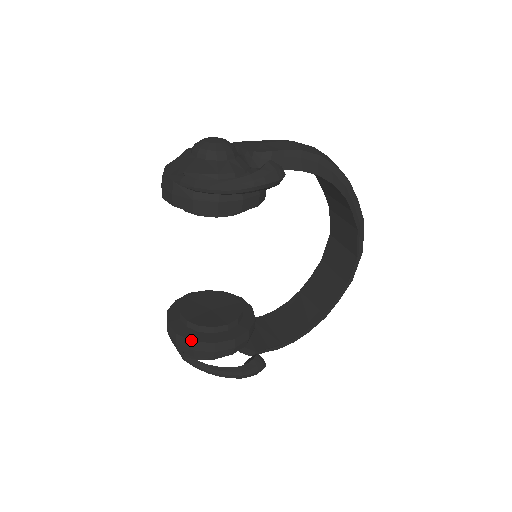
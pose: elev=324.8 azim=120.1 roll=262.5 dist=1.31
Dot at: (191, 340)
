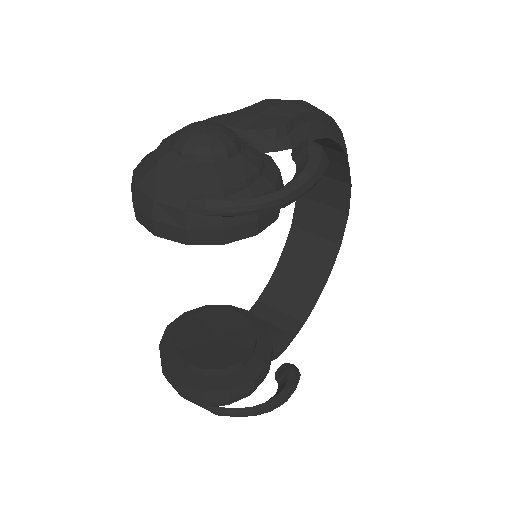
Dot at: (225, 391)
